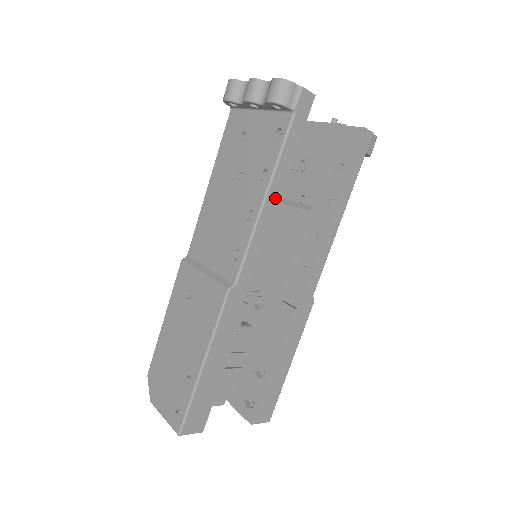
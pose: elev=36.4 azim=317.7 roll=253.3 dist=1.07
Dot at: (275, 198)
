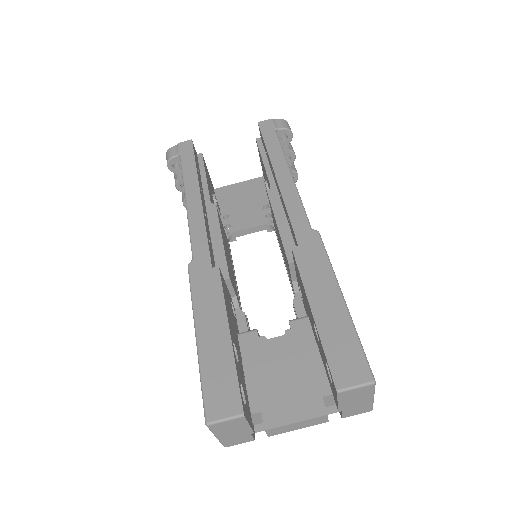
Dot at: (196, 195)
